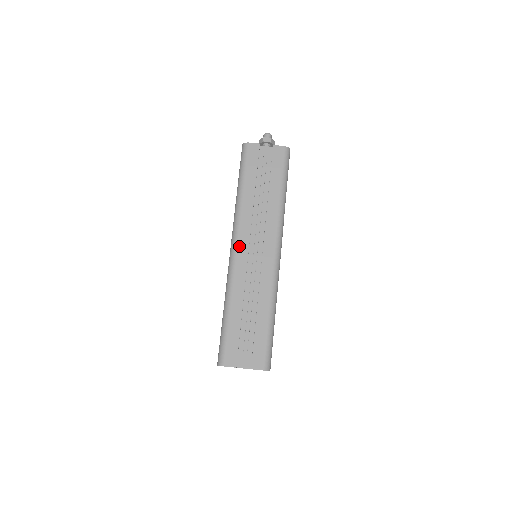
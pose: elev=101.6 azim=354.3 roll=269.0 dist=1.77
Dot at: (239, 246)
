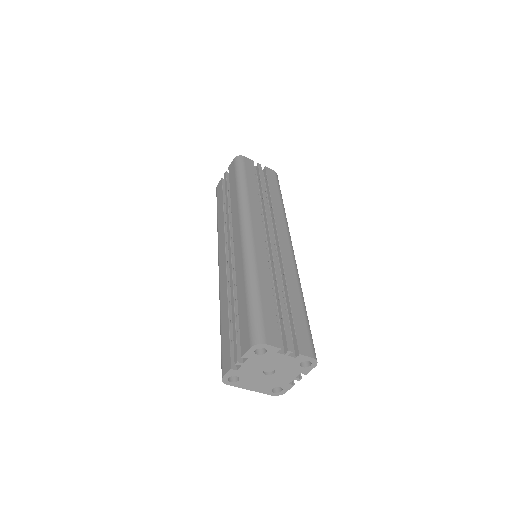
Dot at: (220, 257)
